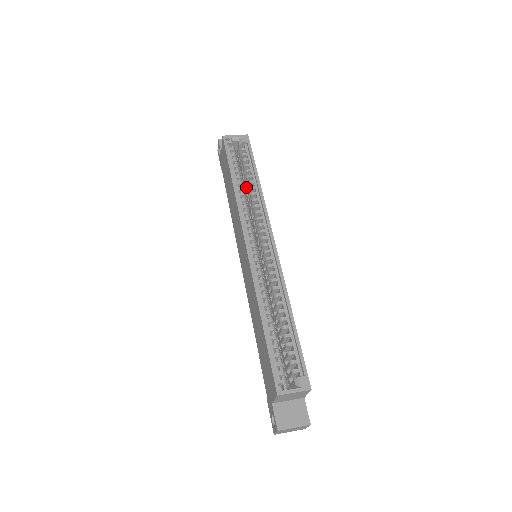
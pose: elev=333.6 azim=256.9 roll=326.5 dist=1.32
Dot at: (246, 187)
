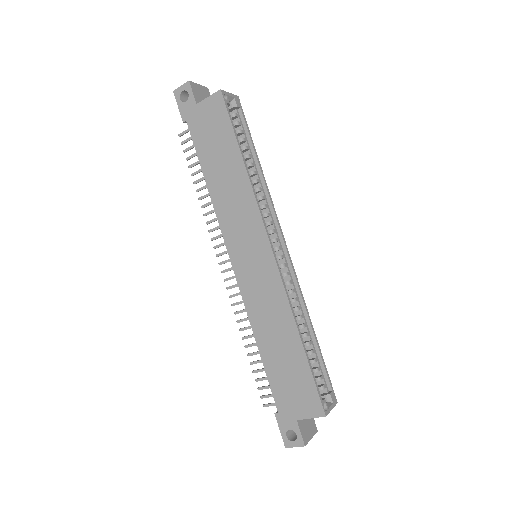
Dot at: occluded
